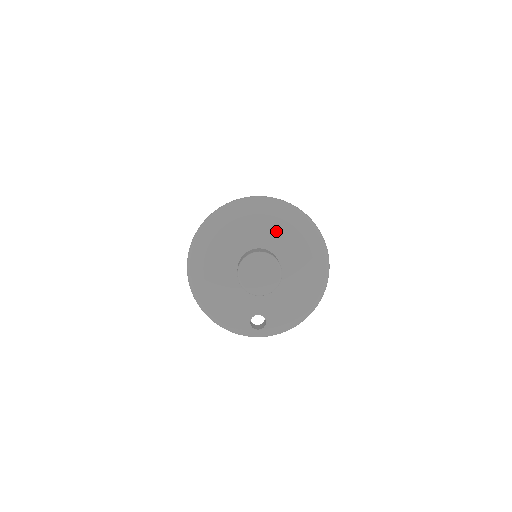
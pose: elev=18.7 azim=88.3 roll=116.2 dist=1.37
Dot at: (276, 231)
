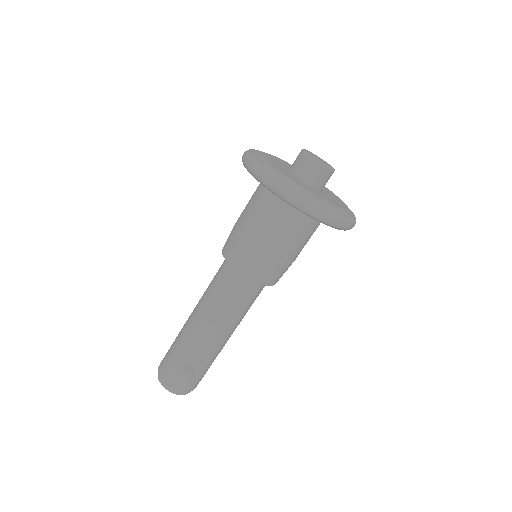
Dot at: occluded
